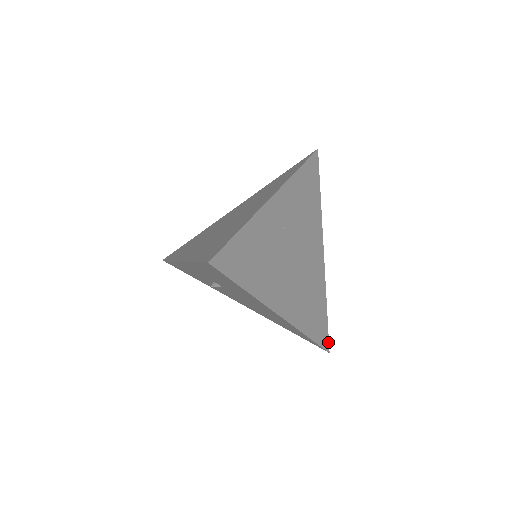
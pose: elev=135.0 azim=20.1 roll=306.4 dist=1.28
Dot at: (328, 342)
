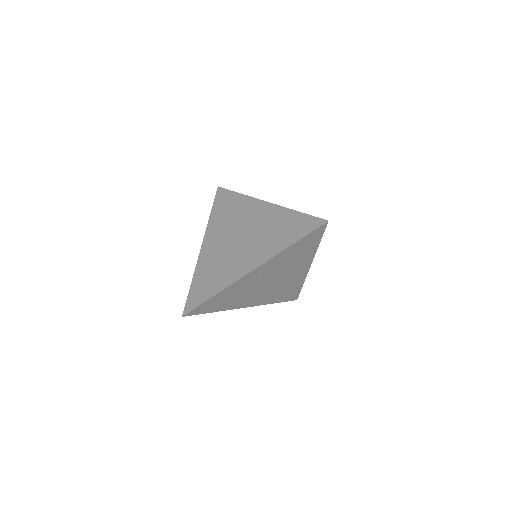
Dot at: occluded
